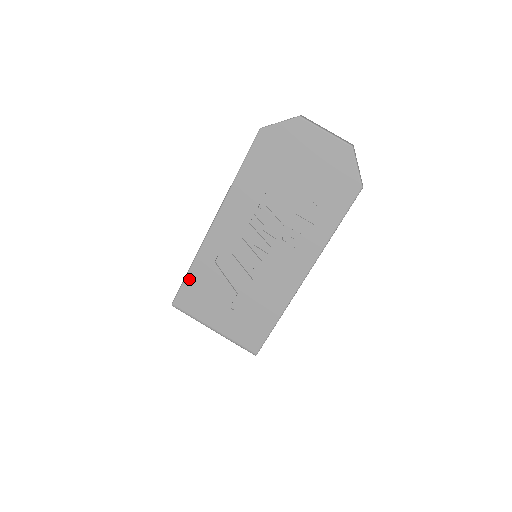
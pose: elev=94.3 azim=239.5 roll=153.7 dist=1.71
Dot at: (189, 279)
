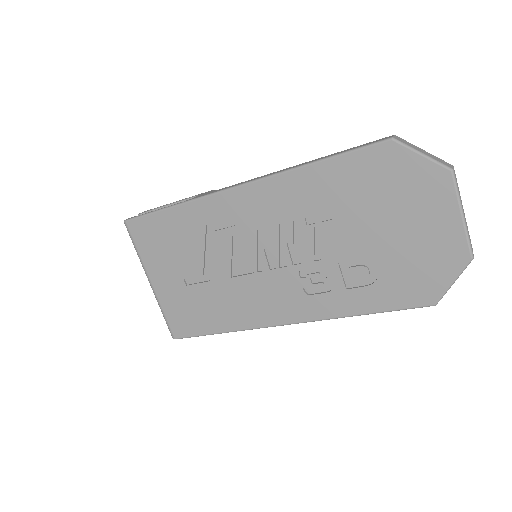
Dot at: (164, 215)
